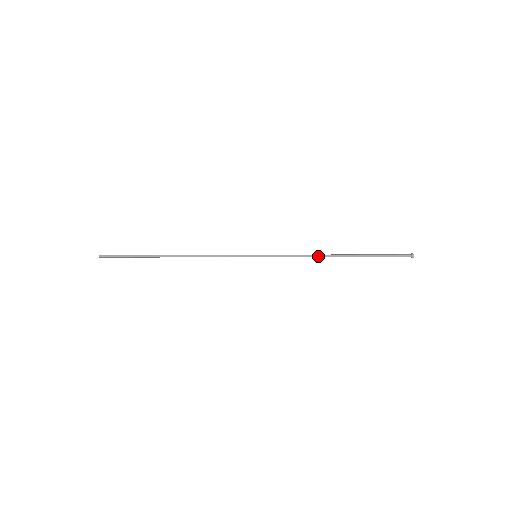
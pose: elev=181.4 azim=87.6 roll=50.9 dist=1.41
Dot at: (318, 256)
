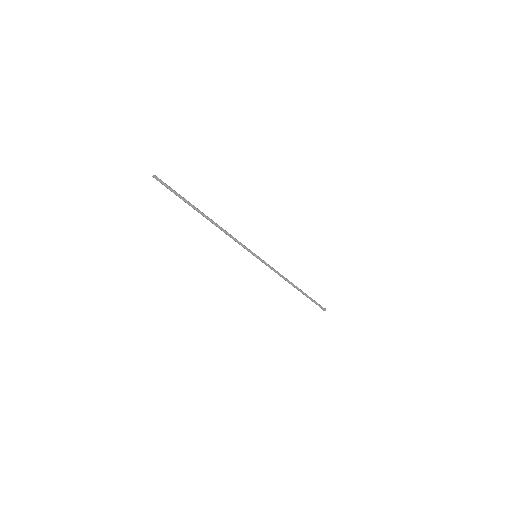
Dot at: (287, 280)
